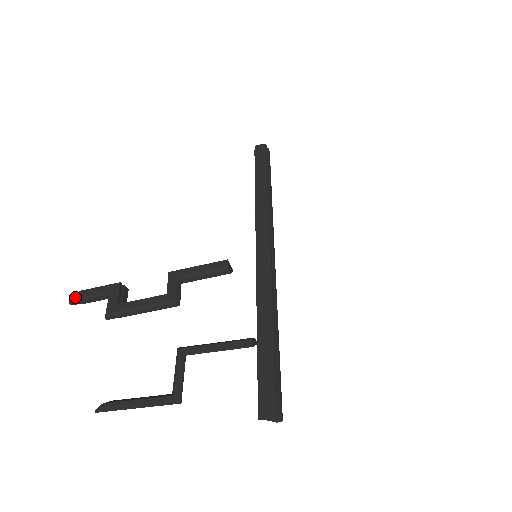
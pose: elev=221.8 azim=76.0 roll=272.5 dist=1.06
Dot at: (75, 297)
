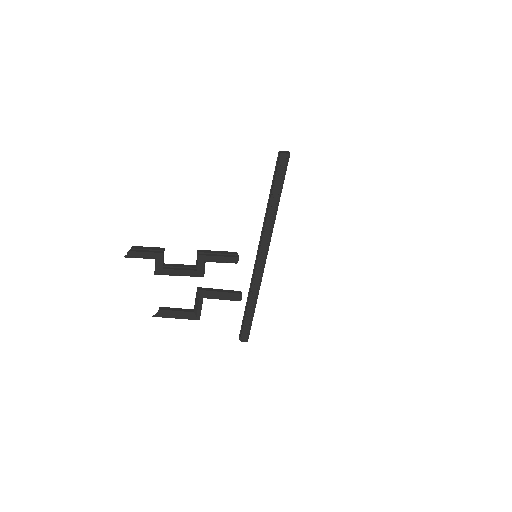
Dot at: (129, 256)
